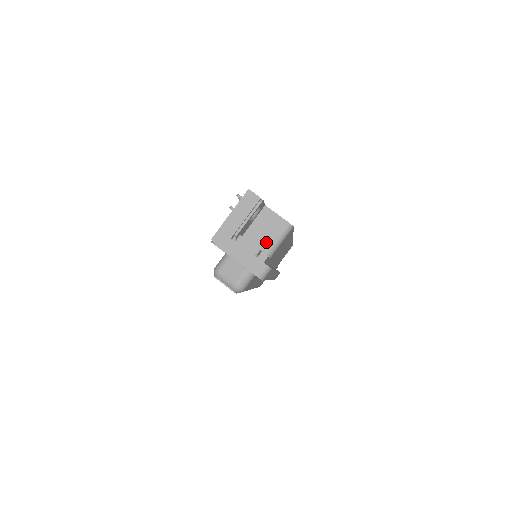
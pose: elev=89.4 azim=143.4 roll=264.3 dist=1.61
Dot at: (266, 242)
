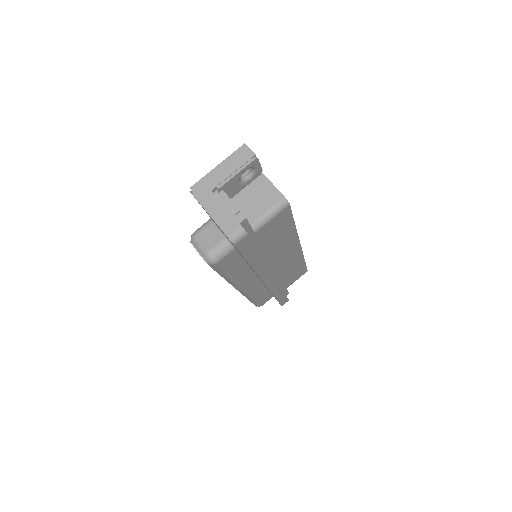
Dot at: (254, 213)
